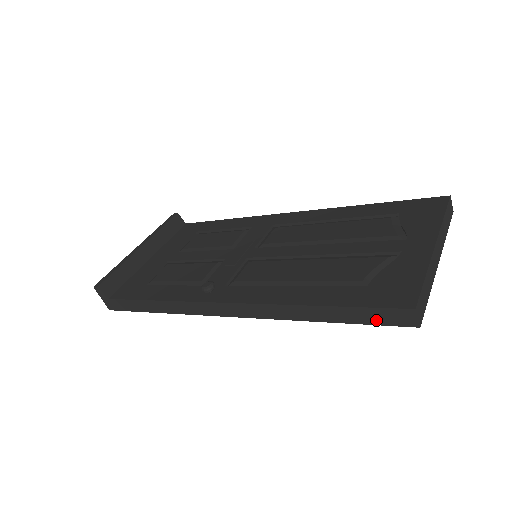
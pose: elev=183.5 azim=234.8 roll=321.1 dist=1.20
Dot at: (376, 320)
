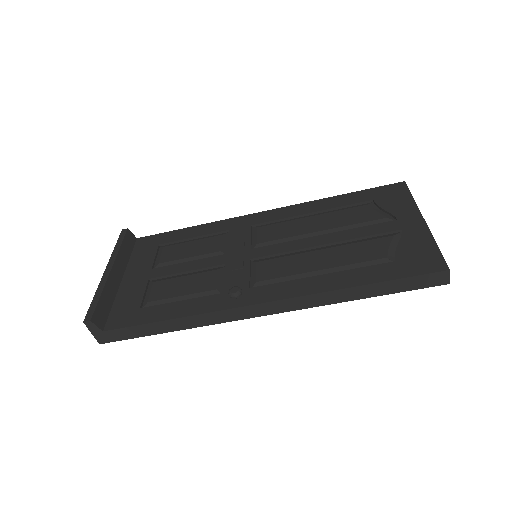
Dot at: (414, 286)
